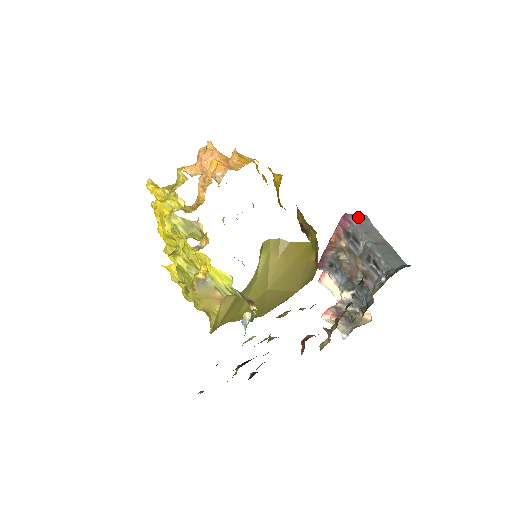
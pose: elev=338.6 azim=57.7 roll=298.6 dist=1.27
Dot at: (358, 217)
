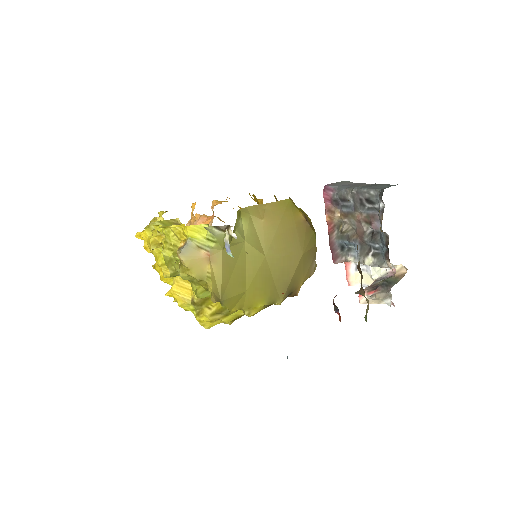
Dot at: (337, 183)
